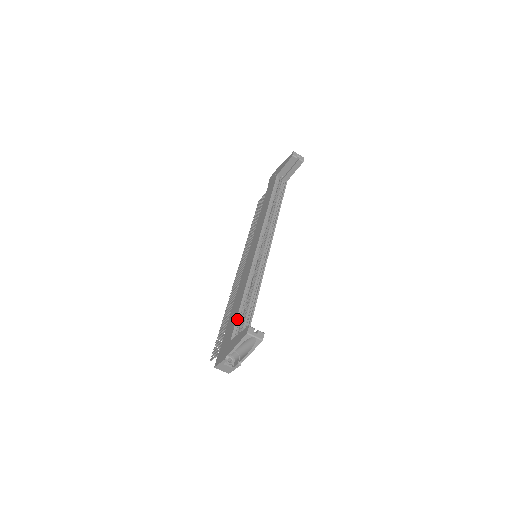
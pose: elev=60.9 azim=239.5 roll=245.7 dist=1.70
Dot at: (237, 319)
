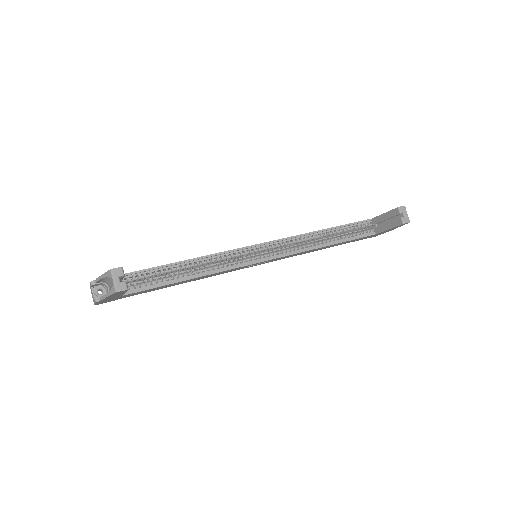
Dot at: (150, 269)
